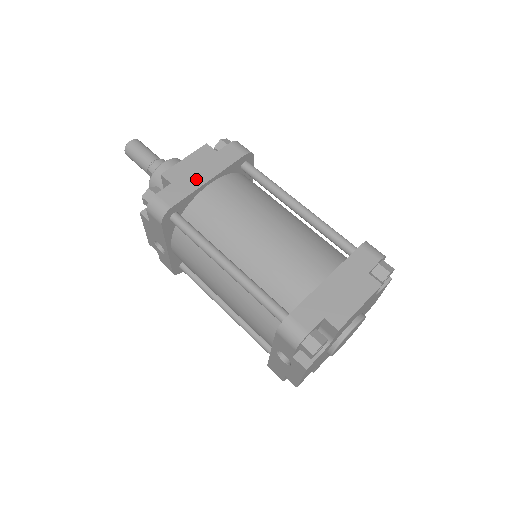
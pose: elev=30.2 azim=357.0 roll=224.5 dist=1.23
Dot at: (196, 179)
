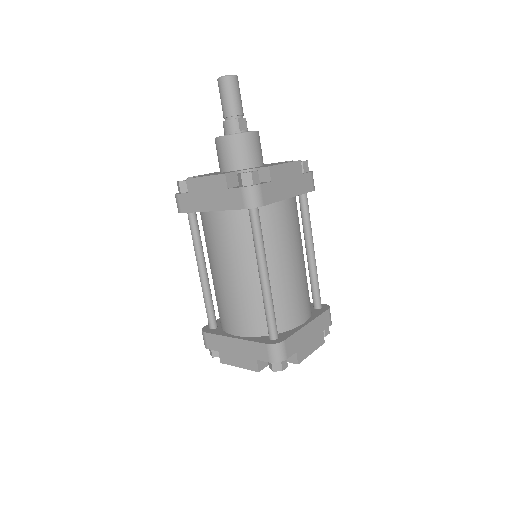
Dot at: (203, 203)
